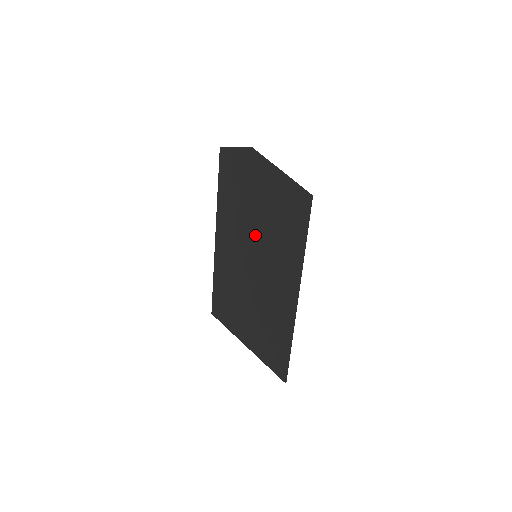
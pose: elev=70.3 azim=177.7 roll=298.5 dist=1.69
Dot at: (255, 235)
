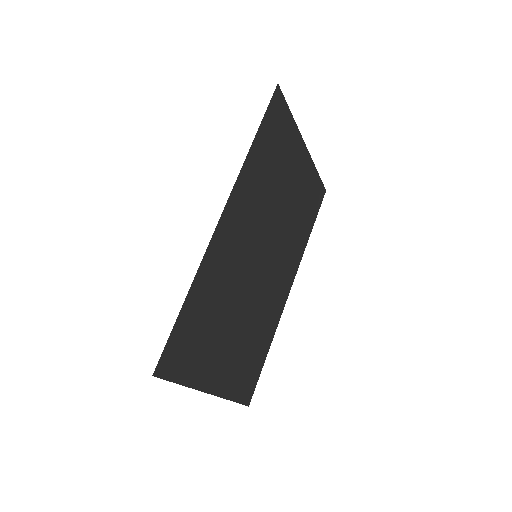
Dot at: occluded
